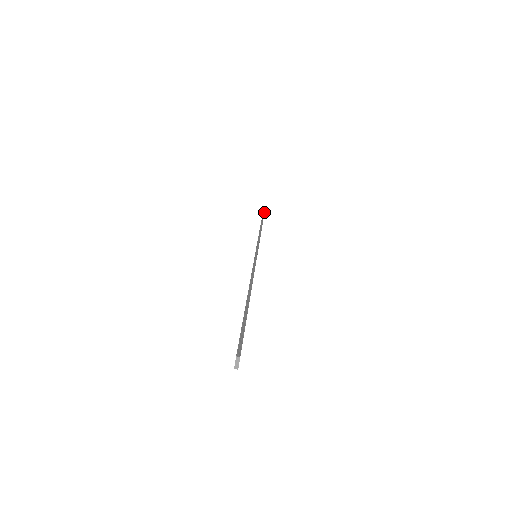
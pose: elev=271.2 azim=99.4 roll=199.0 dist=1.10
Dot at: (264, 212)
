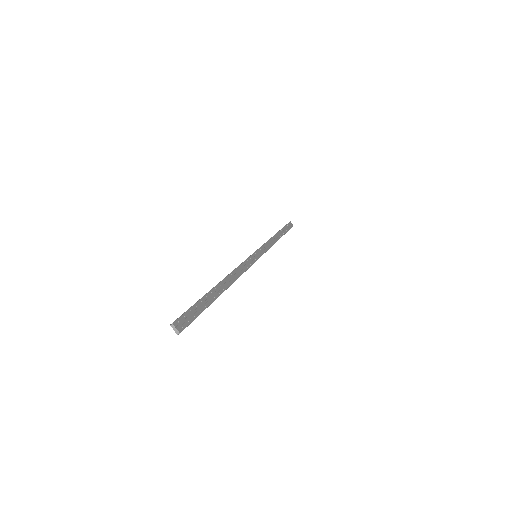
Dot at: (288, 223)
